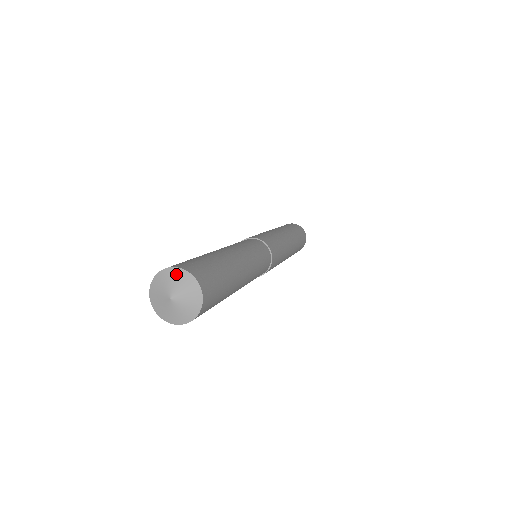
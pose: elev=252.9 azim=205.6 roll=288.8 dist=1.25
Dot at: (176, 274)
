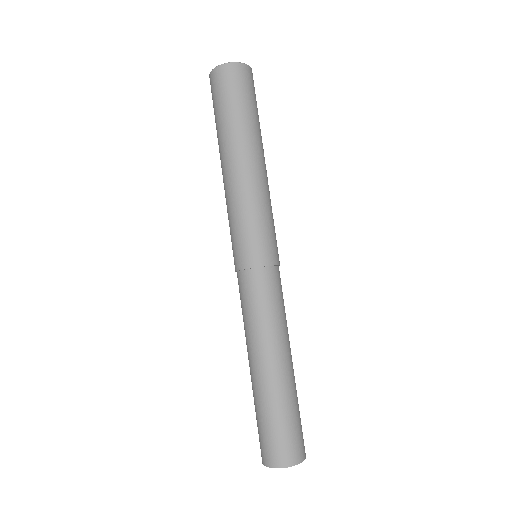
Dot at: (299, 463)
